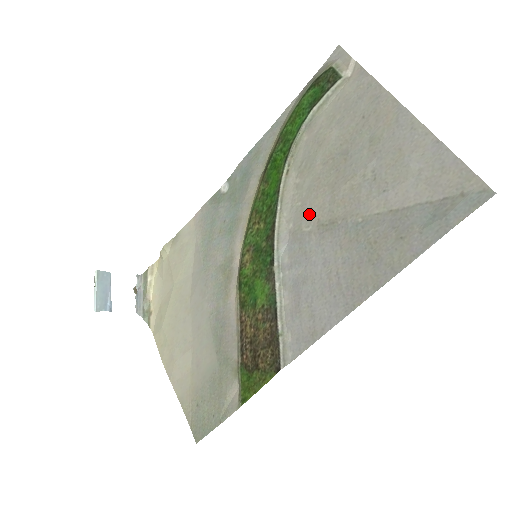
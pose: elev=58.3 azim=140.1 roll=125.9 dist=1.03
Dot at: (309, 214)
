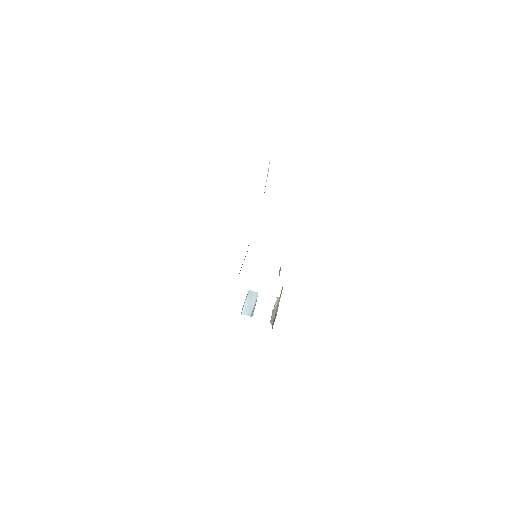
Dot at: occluded
